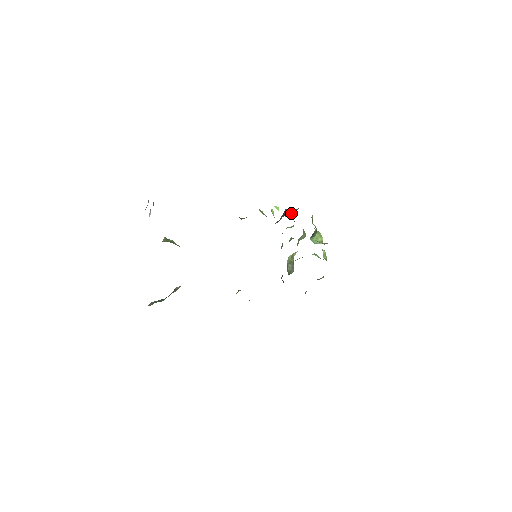
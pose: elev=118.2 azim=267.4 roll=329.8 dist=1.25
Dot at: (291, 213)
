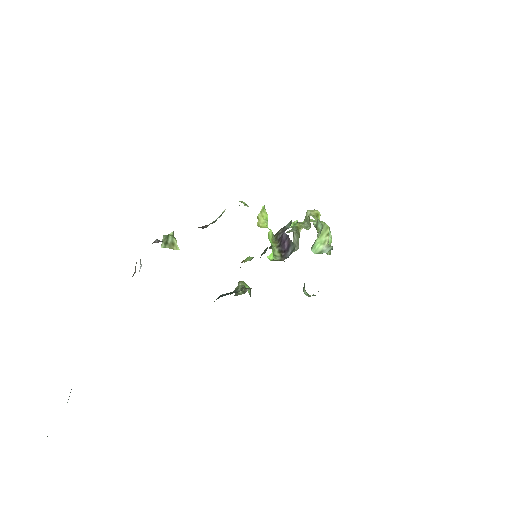
Dot at: (287, 248)
